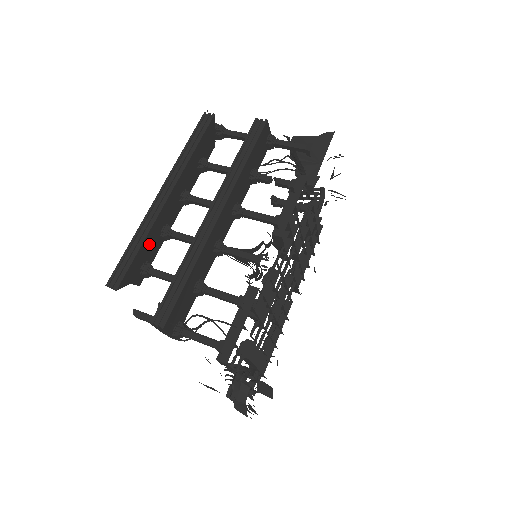
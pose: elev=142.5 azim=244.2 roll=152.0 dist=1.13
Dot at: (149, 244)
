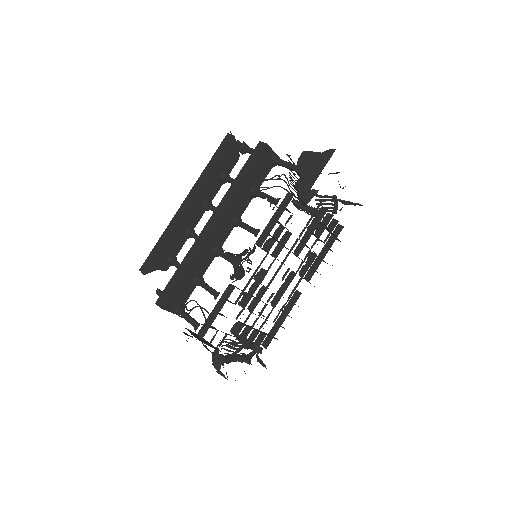
Dot at: (172, 242)
